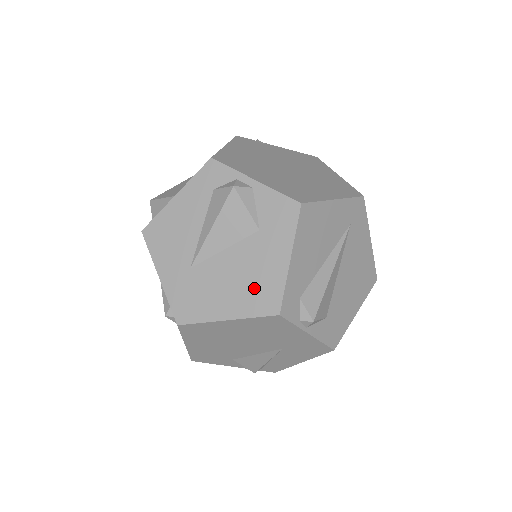
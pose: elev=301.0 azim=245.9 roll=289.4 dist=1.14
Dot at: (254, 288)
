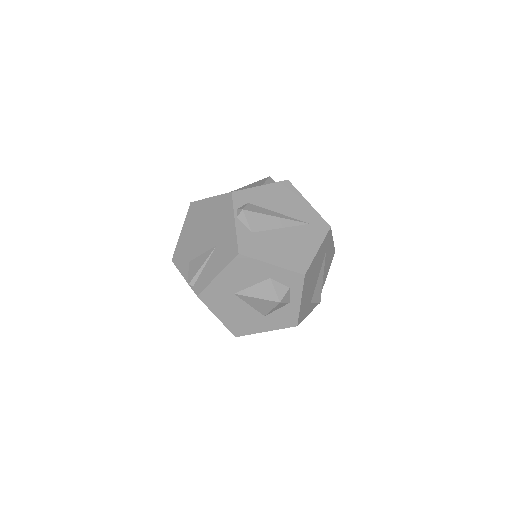
Dot at: occluded
